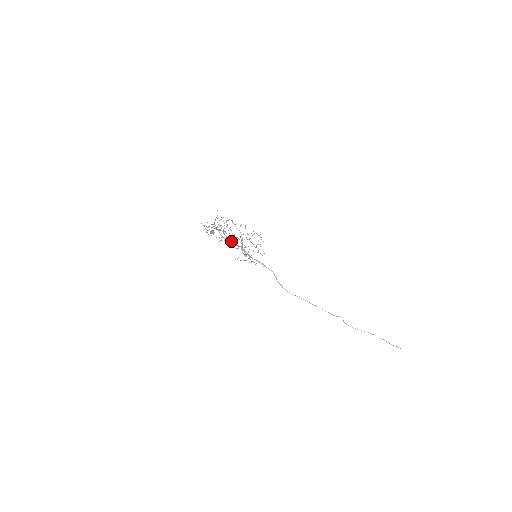
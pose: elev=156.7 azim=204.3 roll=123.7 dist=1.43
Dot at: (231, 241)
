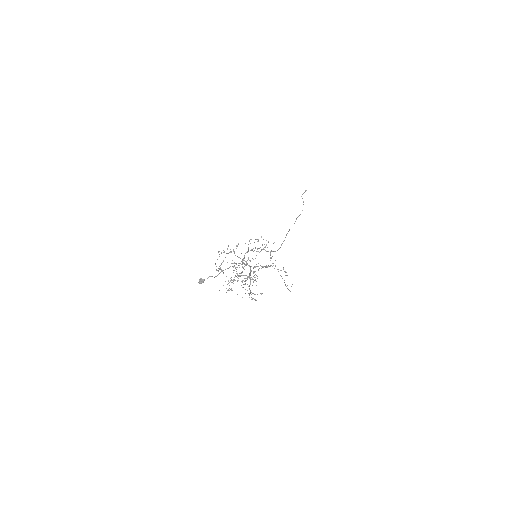
Dot at: (250, 274)
